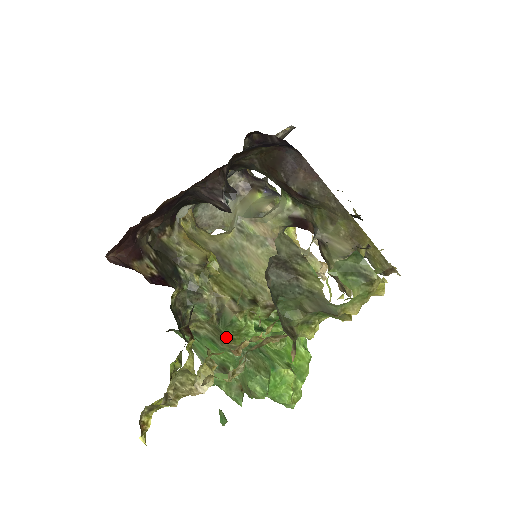
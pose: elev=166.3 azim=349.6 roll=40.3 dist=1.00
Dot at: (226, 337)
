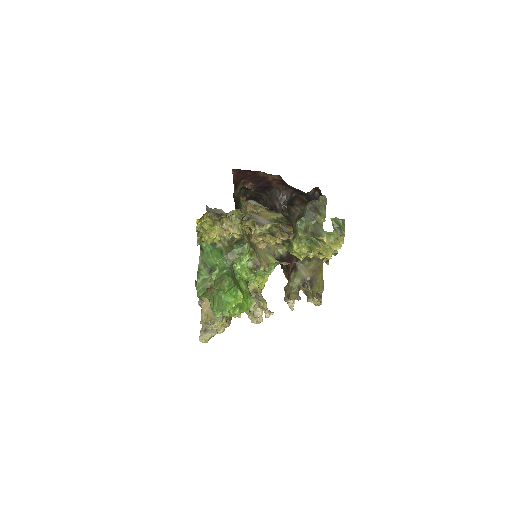
Dot at: (232, 252)
